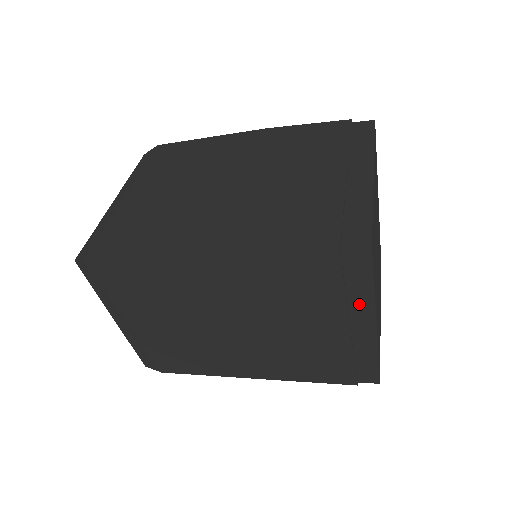
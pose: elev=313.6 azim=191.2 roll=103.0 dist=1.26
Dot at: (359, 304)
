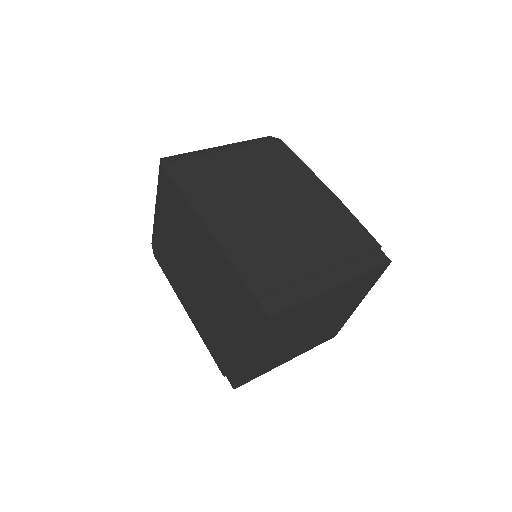
Dot at: (249, 336)
